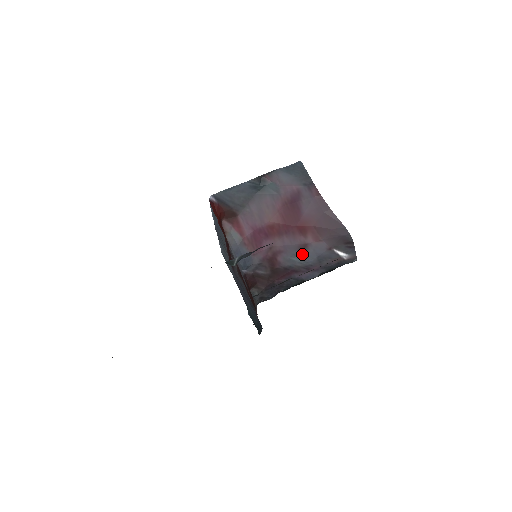
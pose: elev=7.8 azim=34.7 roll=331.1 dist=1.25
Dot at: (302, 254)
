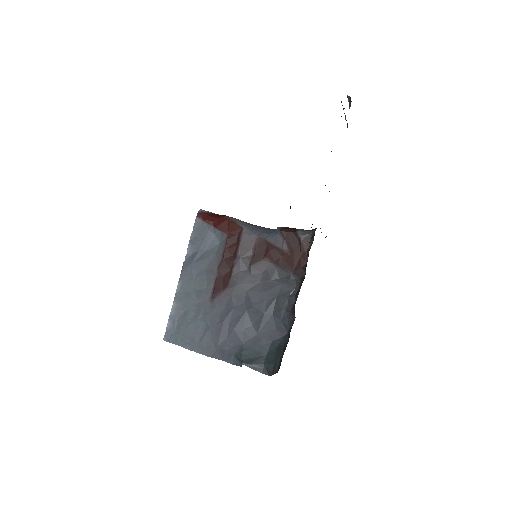
Dot at: occluded
